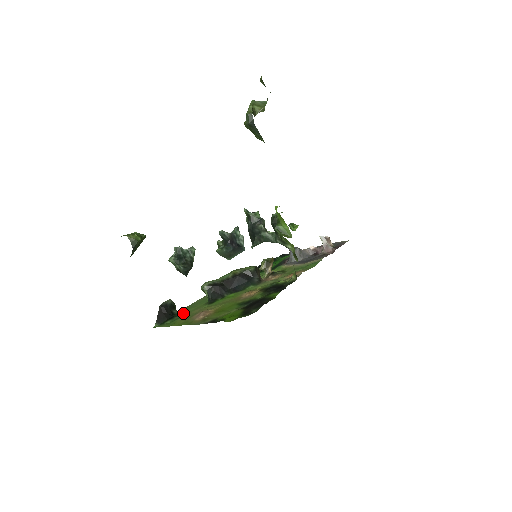
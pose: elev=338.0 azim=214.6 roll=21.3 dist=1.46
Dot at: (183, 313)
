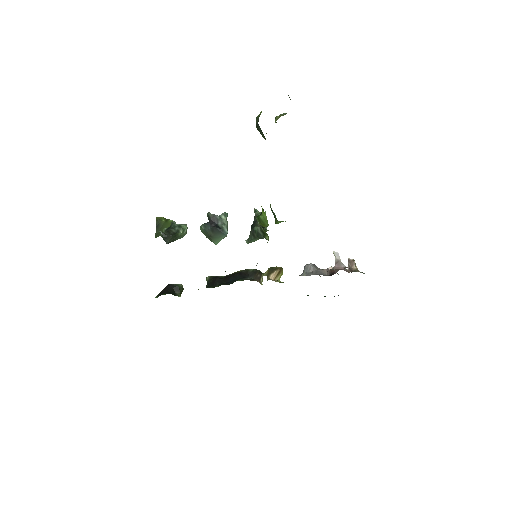
Dot at: occluded
